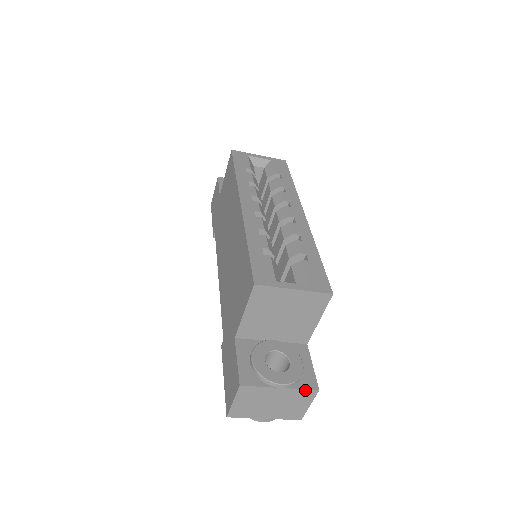
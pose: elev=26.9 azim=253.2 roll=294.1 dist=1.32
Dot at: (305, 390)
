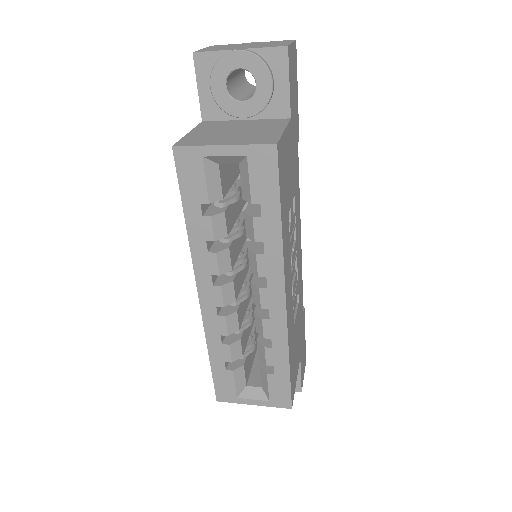
Dot at: occluded
